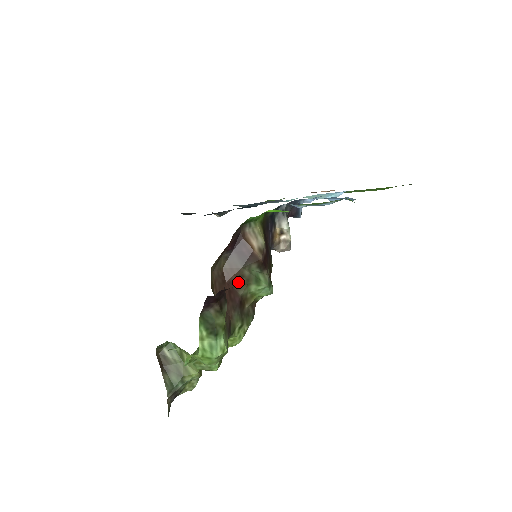
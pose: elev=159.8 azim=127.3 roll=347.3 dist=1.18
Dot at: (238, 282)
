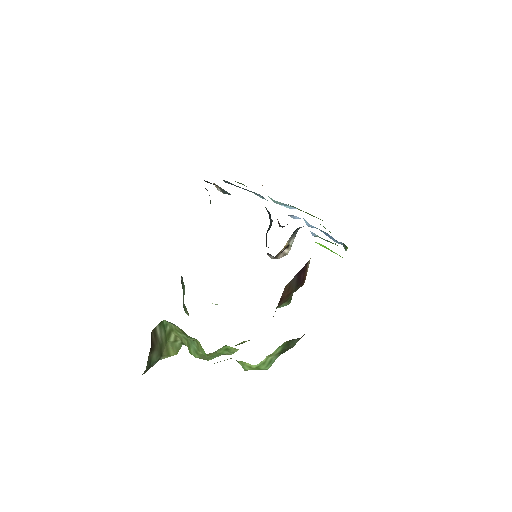
Dot at: (284, 300)
